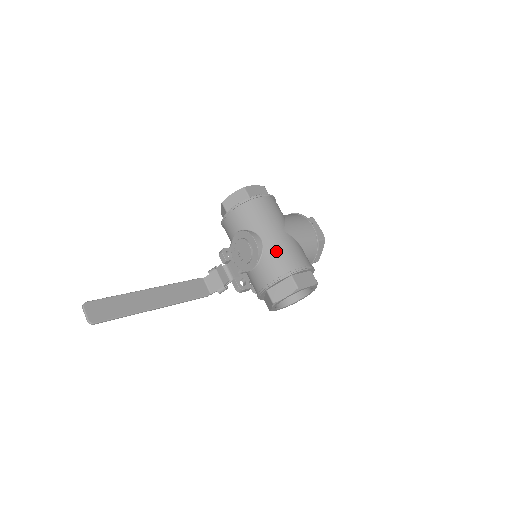
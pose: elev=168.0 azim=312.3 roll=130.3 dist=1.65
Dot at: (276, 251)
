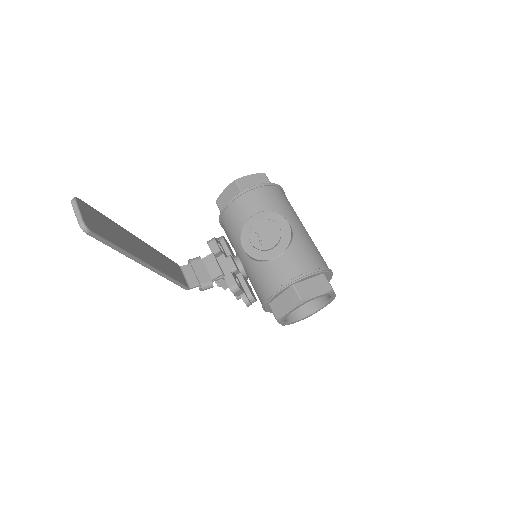
Dot at: (307, 243)
